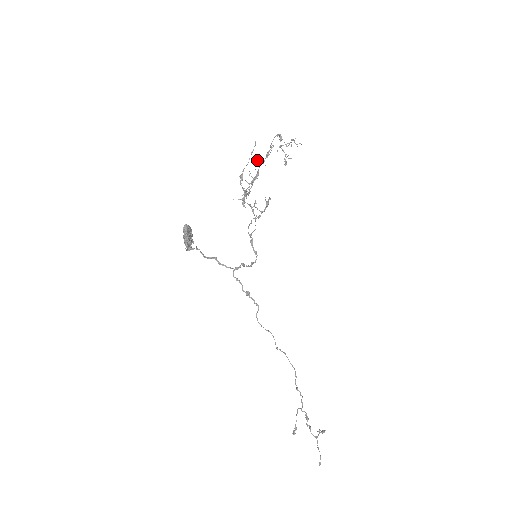
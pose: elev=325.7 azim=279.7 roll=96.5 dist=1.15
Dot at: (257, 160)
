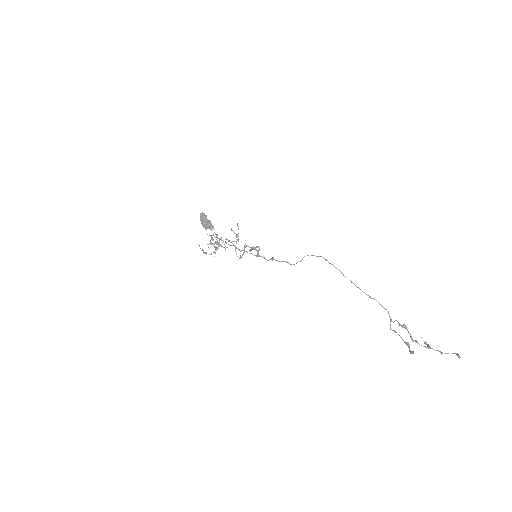
Dot at: (208, 244)
